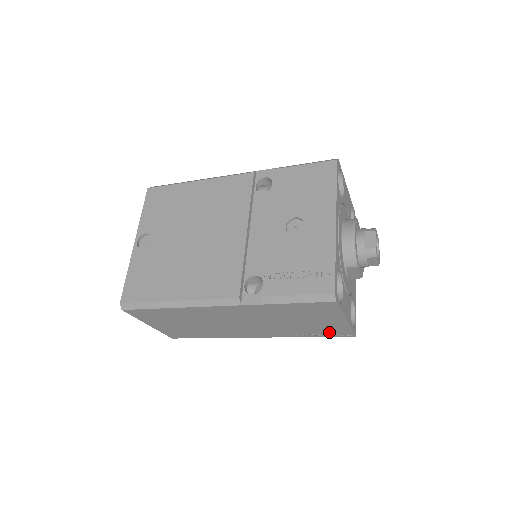
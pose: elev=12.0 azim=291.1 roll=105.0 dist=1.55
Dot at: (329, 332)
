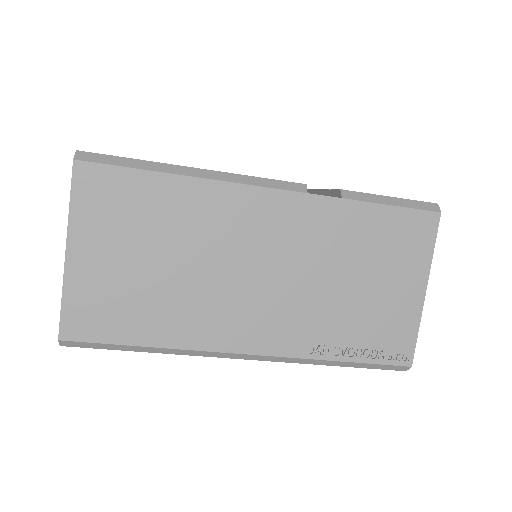
Dot at: (381, 341)
